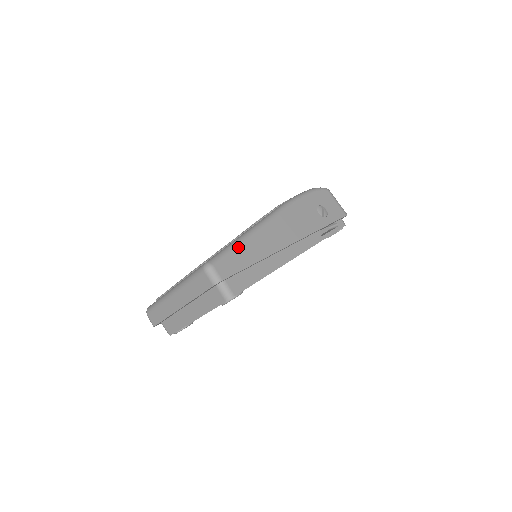
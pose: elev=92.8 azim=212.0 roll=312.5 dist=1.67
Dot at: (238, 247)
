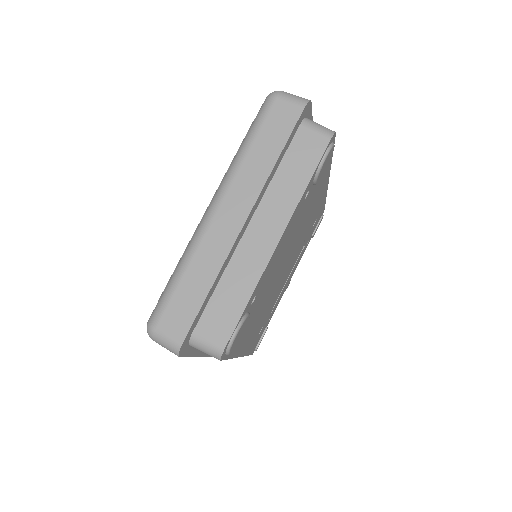
Dot at: occluded
